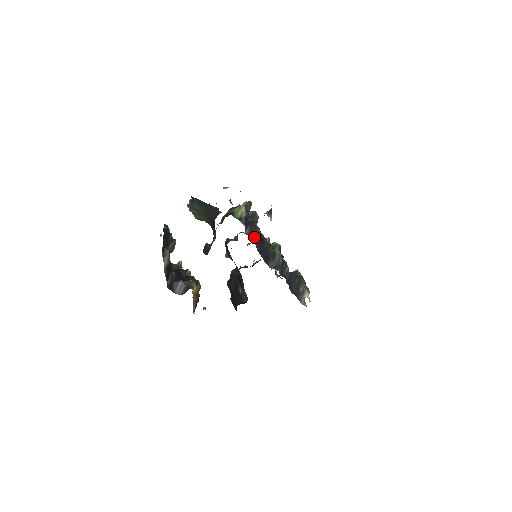
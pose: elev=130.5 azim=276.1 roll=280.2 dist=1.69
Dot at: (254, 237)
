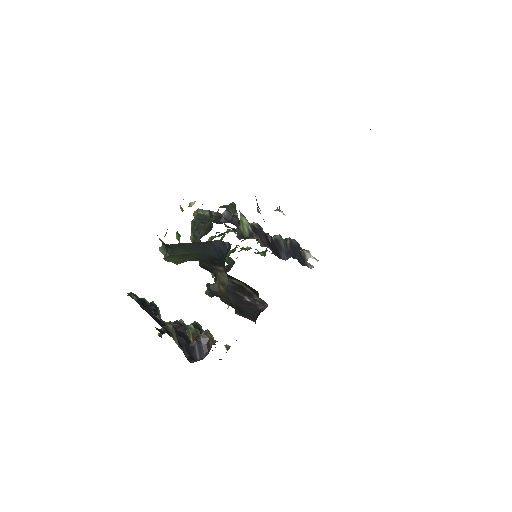
Dot at: (266, 243)
